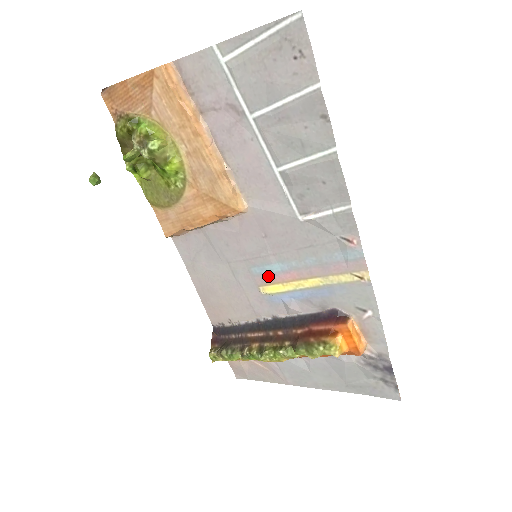
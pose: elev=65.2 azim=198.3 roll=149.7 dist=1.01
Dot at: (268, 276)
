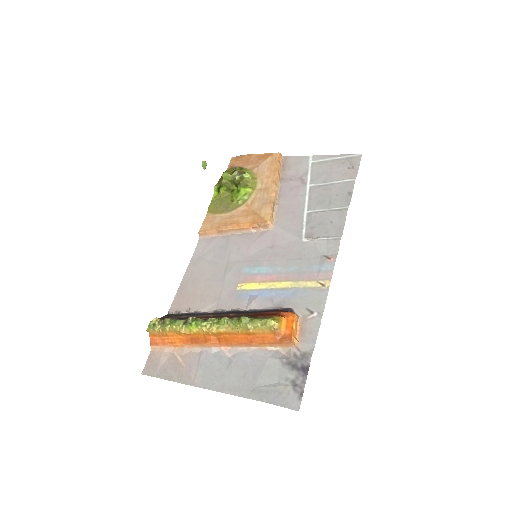
Dot at: (252, 275)
